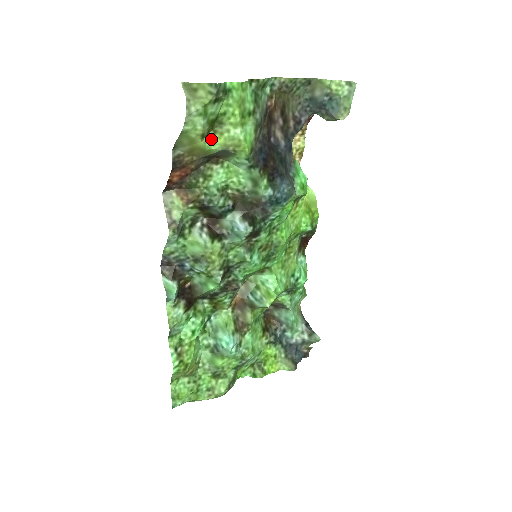
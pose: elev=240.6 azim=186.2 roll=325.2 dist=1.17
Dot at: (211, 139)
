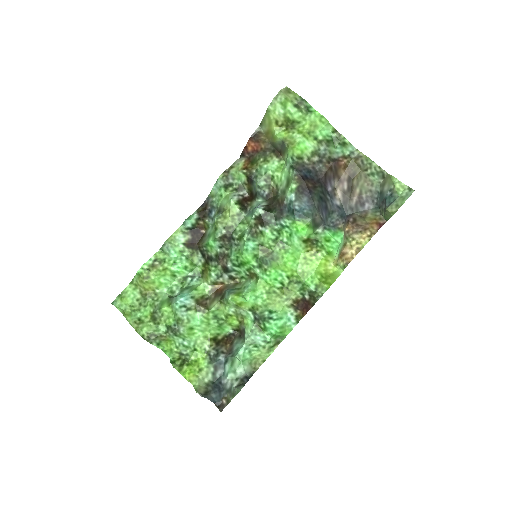
Dot at: (281, 132)
